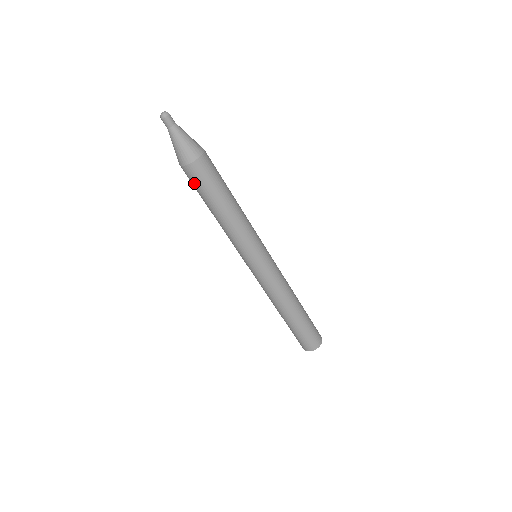
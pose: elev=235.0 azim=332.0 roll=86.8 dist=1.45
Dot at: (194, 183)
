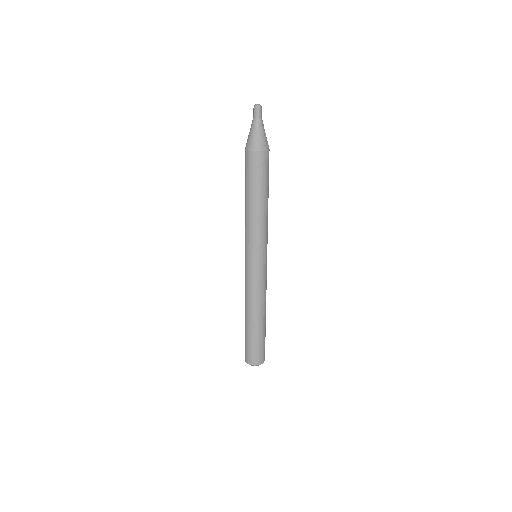
Dot at: (245, 167)
